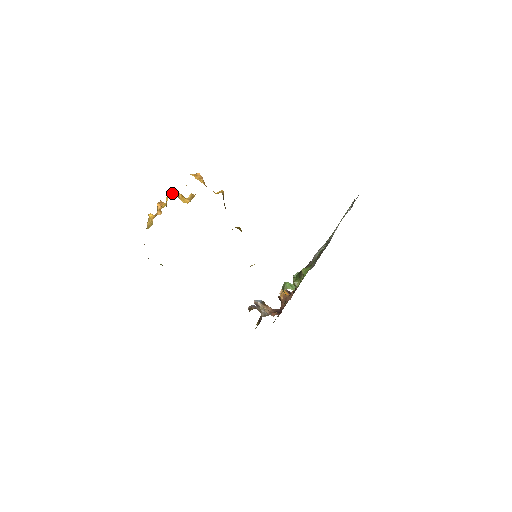
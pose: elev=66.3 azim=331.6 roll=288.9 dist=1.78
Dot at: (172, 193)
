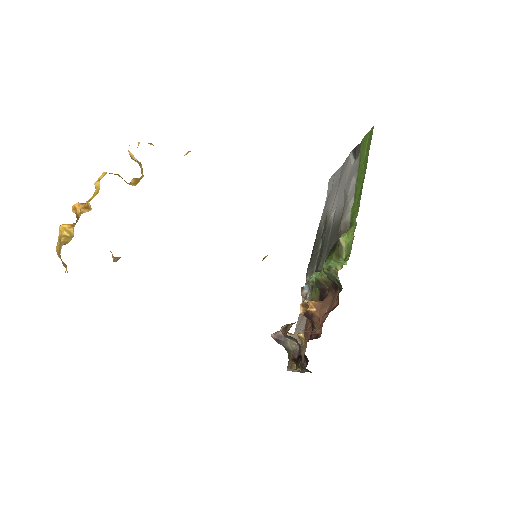
Dot at: (105, 172)
